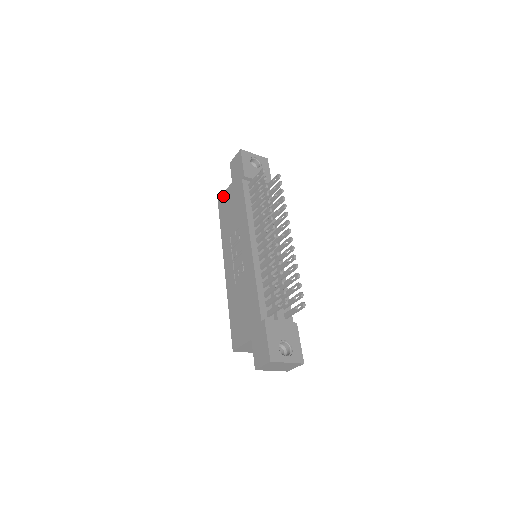
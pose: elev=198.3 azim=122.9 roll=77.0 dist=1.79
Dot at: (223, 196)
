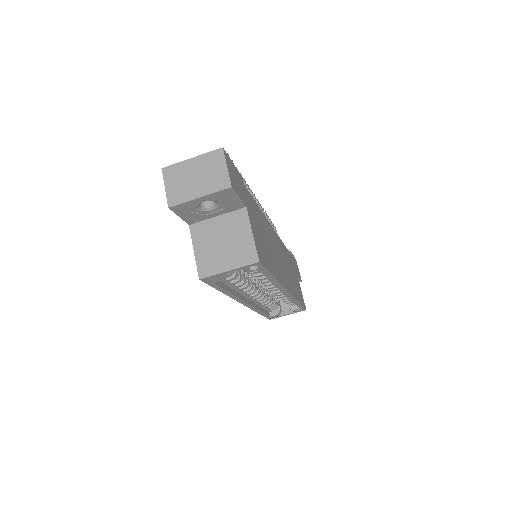
Dot at: occluded
